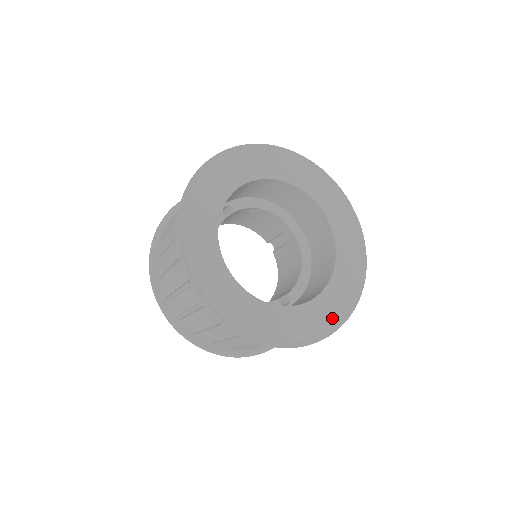
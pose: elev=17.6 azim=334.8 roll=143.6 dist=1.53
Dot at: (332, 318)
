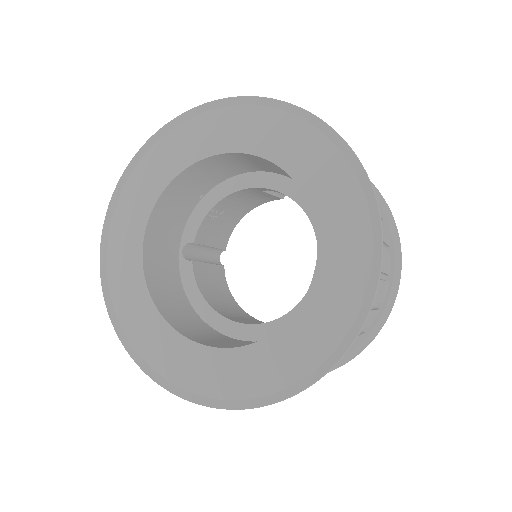
Dot at: (360, 266)
